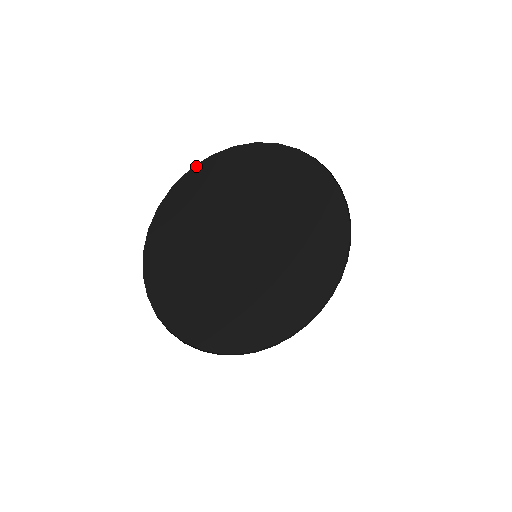
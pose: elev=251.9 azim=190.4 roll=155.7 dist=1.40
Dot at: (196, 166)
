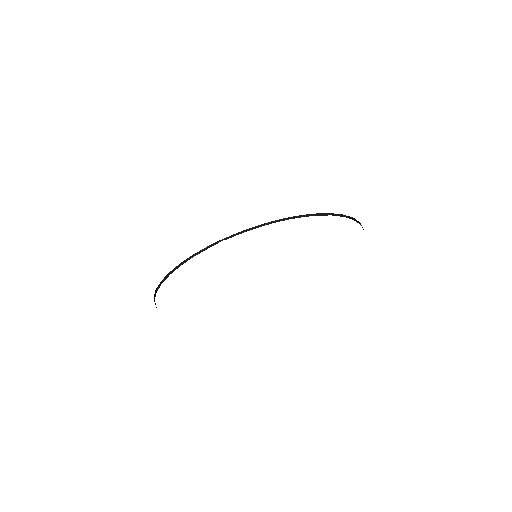
Dot at: occluded
